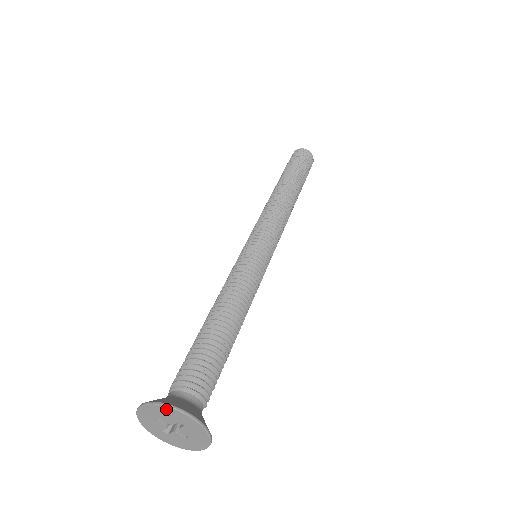
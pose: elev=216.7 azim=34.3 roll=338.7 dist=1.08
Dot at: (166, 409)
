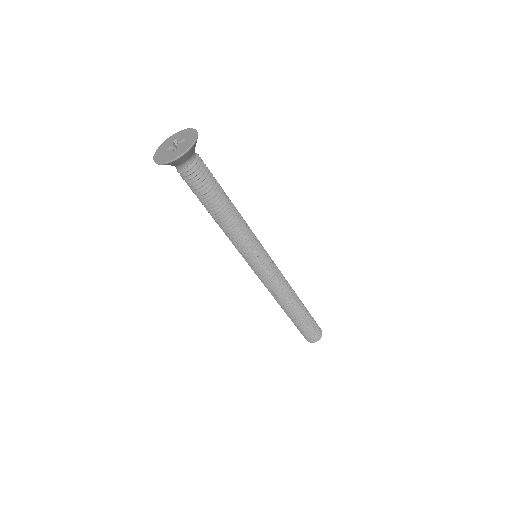
Dot at: (189, 130)
